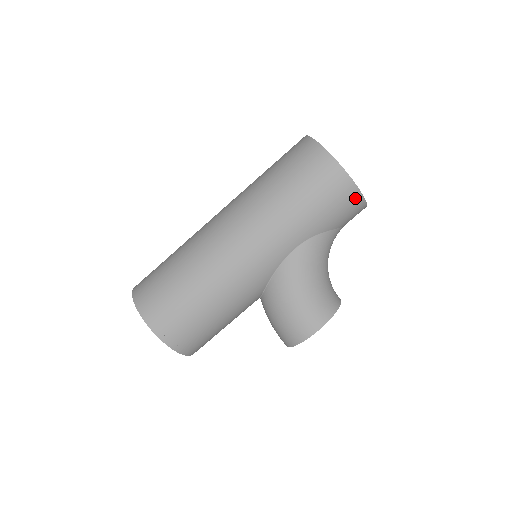
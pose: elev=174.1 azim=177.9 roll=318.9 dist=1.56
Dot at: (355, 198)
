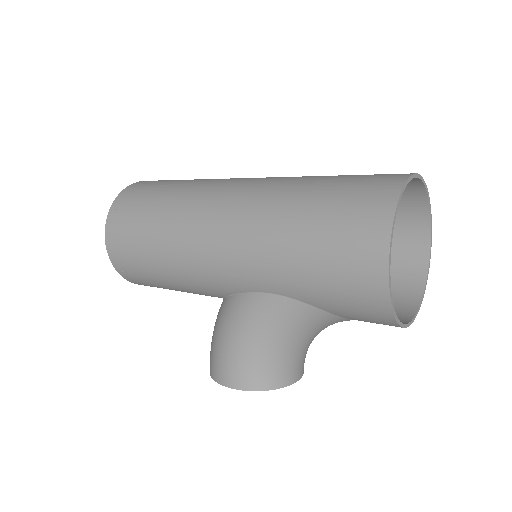
Dot at: (380, 310)
